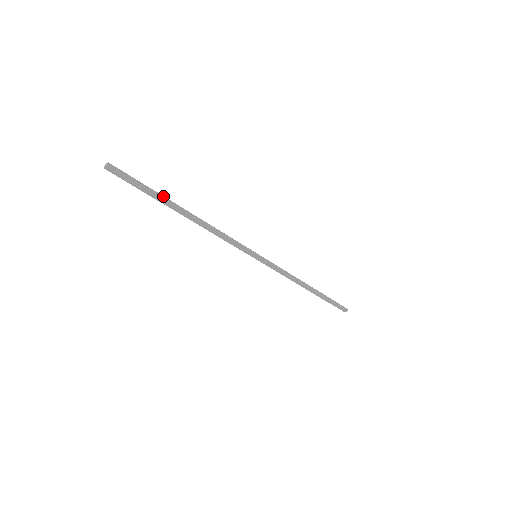
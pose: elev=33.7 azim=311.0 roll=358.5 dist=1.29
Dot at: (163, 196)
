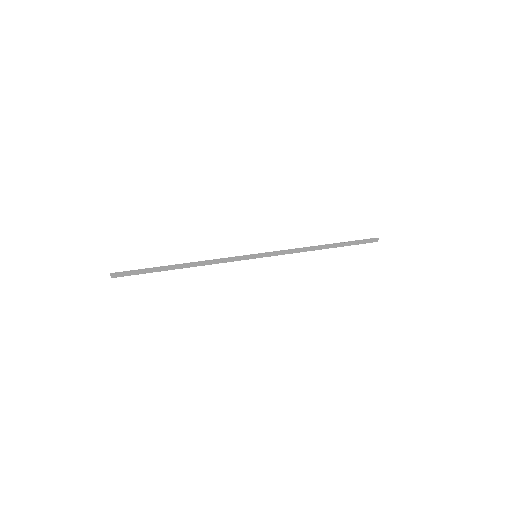
Dot at: (157, 267)
